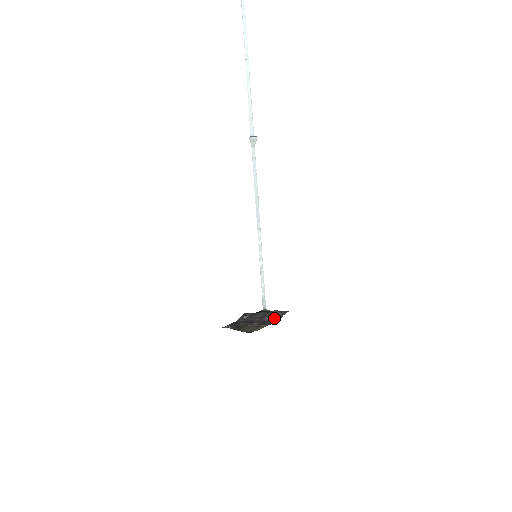
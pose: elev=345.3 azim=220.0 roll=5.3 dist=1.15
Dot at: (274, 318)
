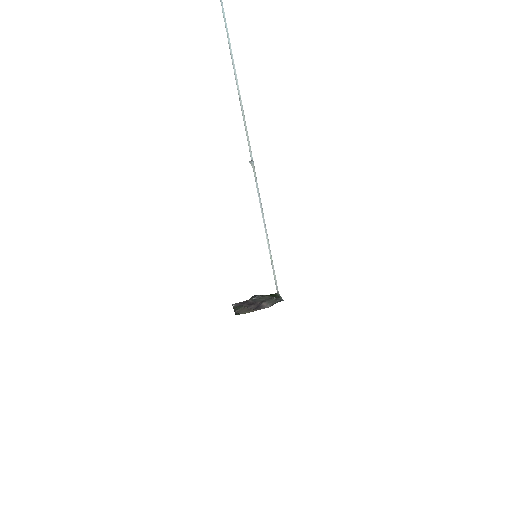
Dot at: (268, 305)
